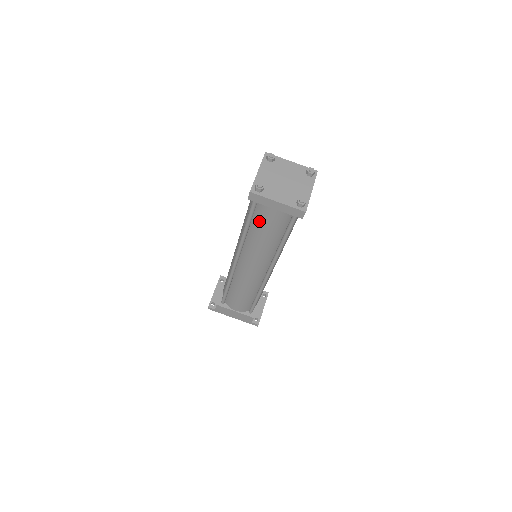
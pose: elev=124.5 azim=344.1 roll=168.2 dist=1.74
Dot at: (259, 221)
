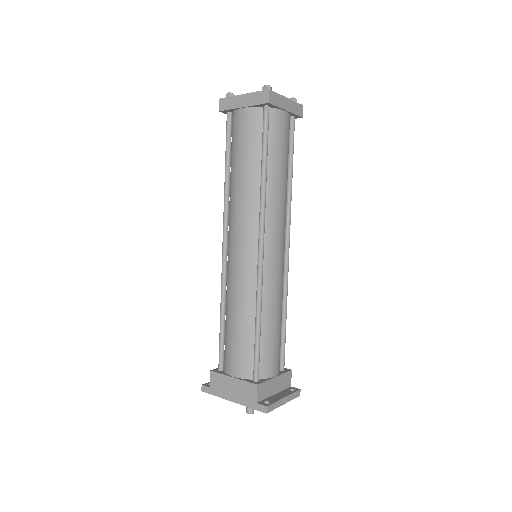
Dot at: (234, 144)
